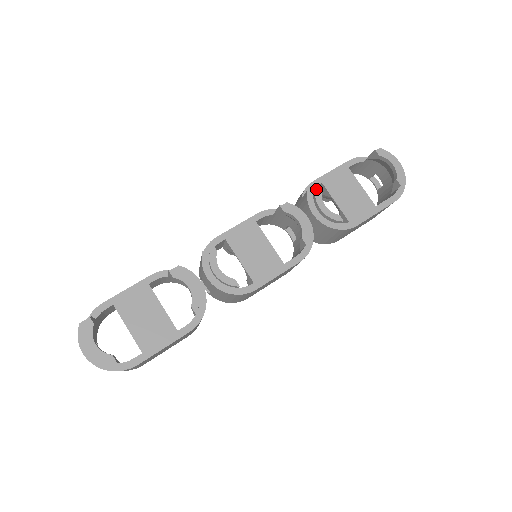
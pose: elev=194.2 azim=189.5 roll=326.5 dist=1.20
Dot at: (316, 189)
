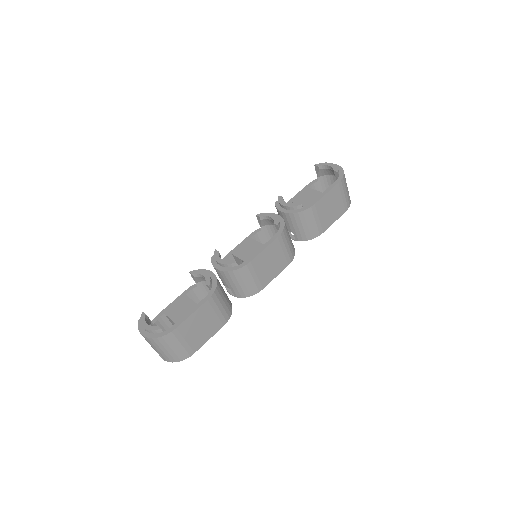
Dot at: (278, 198)
